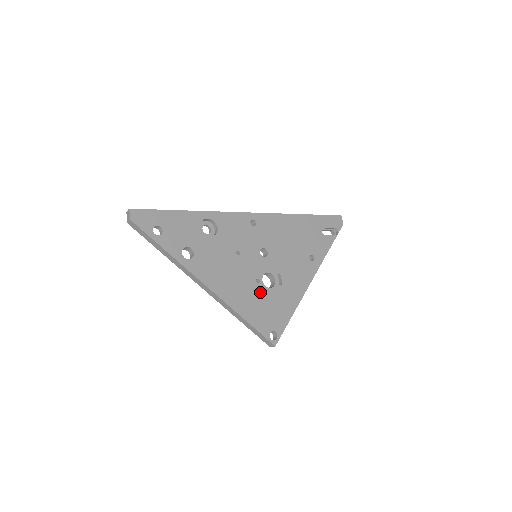
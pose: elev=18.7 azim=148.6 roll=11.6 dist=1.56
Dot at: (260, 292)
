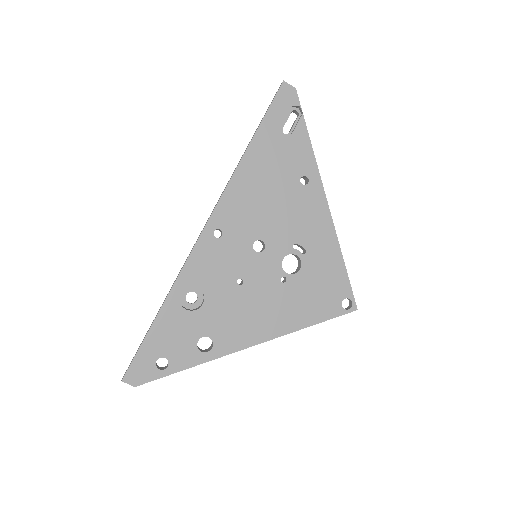
Dot at: (296, 286)
